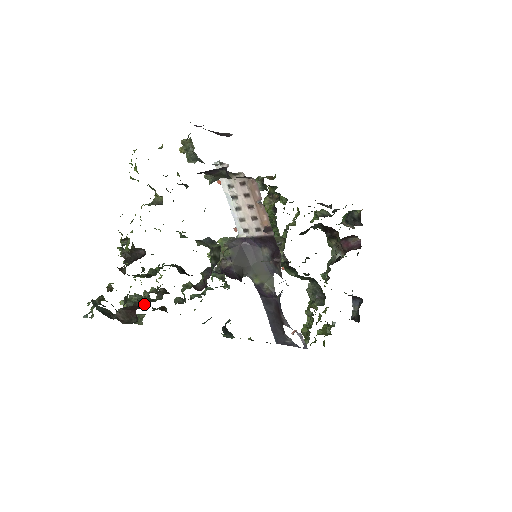
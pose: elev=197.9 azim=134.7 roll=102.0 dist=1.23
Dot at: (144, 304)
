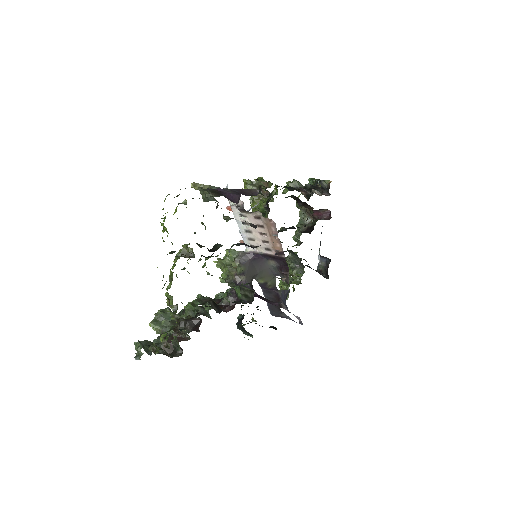
Dot at: occluded
